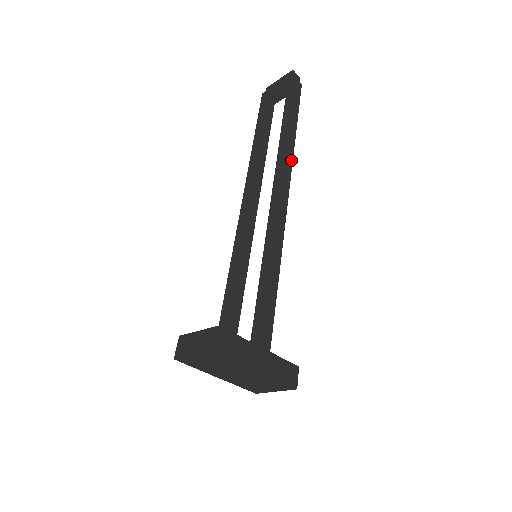
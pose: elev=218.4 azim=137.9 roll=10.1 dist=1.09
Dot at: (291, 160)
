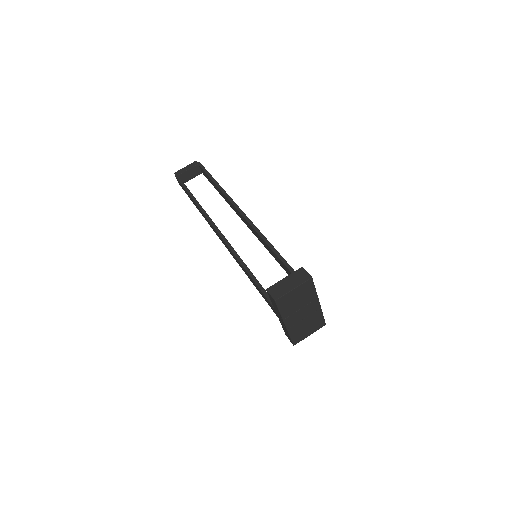
Dot at: occluded
